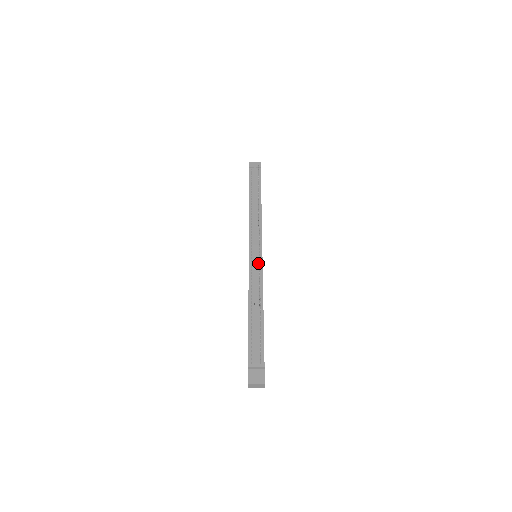
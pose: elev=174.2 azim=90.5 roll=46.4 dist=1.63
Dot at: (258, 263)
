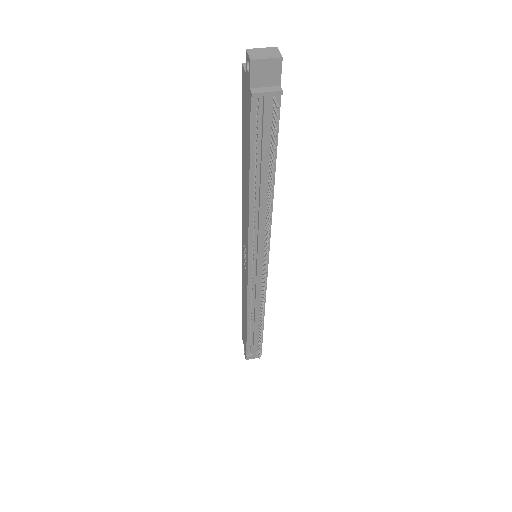
Dot at: (261, 281)
